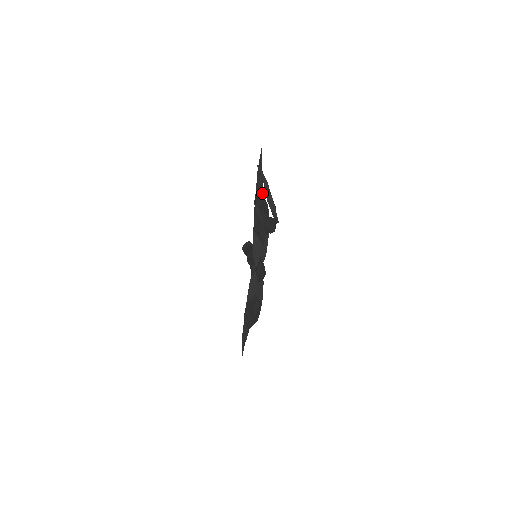
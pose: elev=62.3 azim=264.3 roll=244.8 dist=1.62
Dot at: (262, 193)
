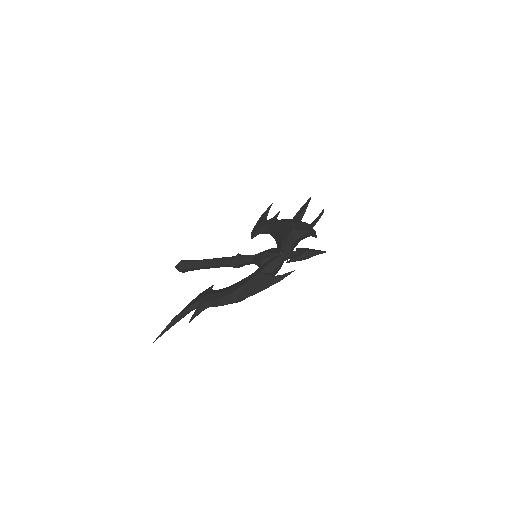
Dot at: occluded
